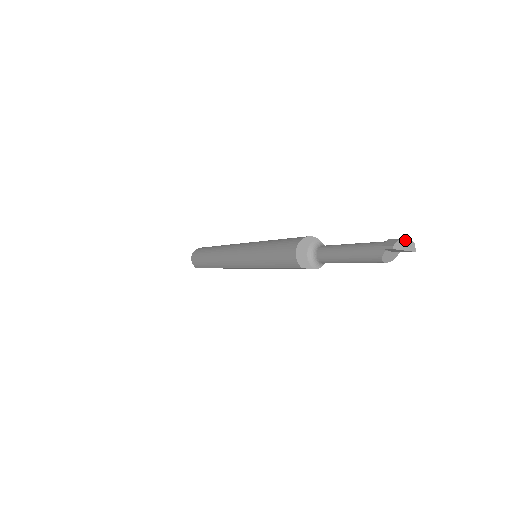
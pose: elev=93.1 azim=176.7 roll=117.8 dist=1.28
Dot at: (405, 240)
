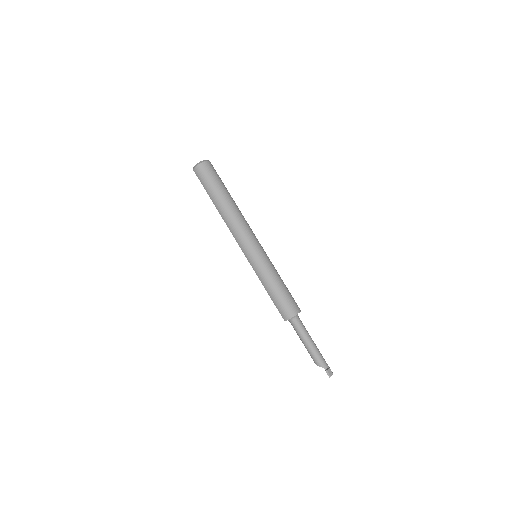
Dot at: occluded
